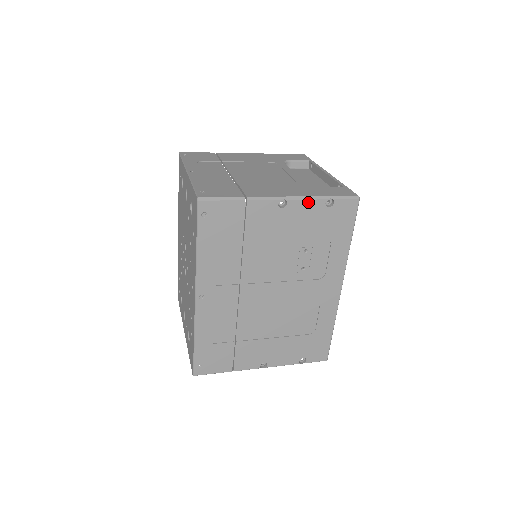
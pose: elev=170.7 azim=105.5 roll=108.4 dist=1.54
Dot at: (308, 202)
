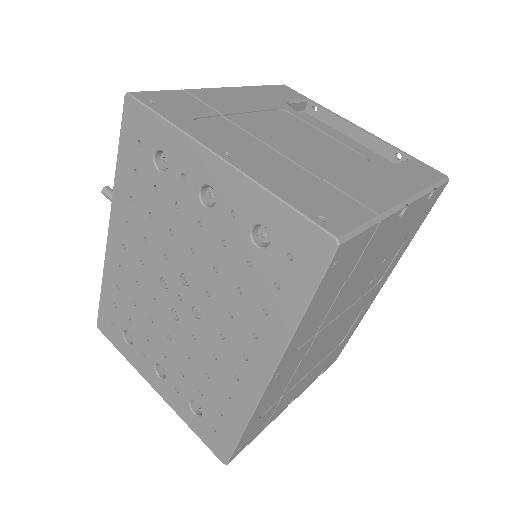
Dot at: (420, 200)
